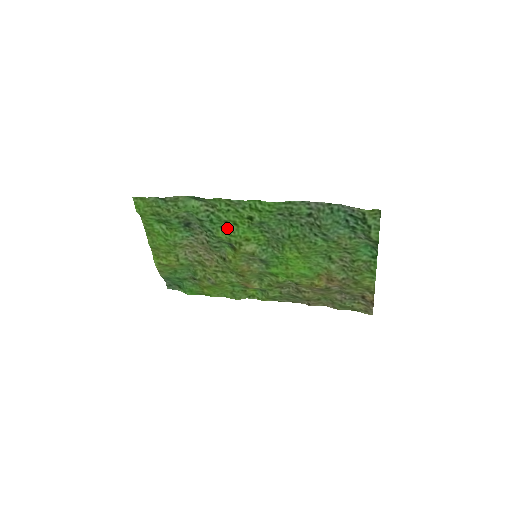
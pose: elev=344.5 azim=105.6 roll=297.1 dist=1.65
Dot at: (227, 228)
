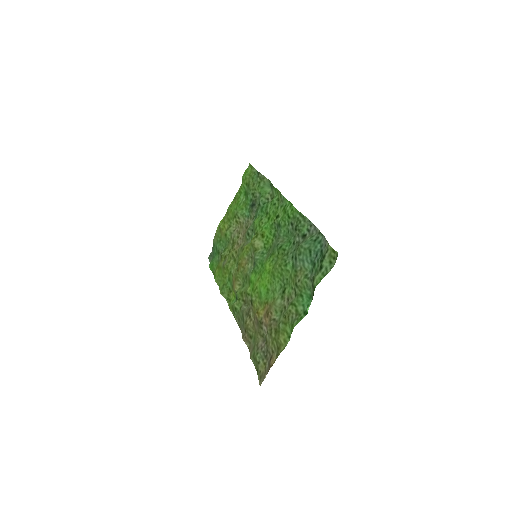
Dot at: (263, 218)
